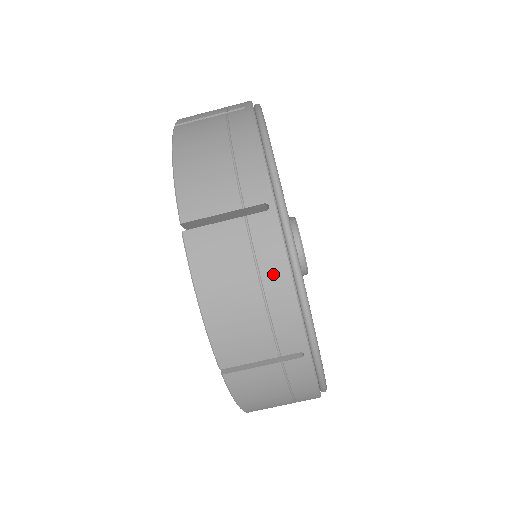
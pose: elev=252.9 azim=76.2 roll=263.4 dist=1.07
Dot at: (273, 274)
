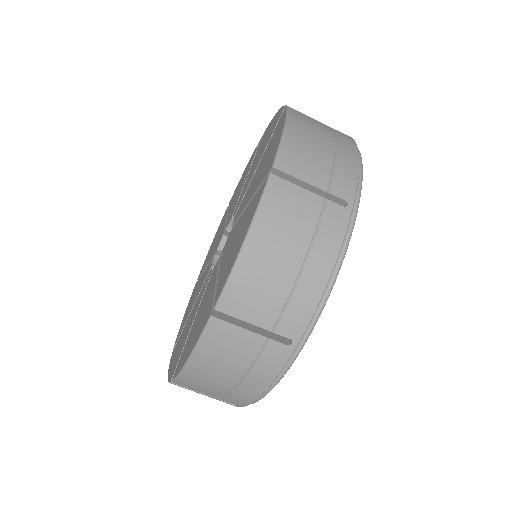
Dot at: (321, 257)
